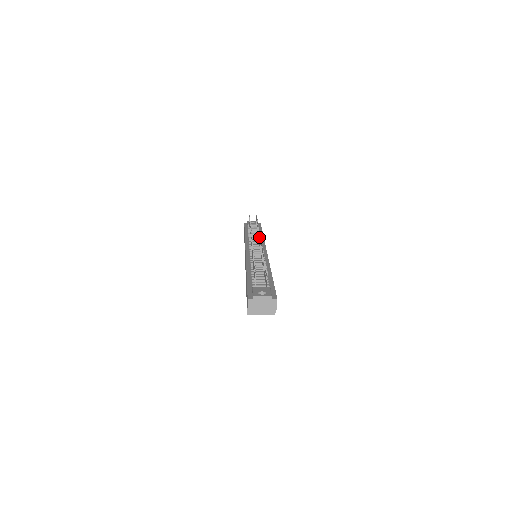
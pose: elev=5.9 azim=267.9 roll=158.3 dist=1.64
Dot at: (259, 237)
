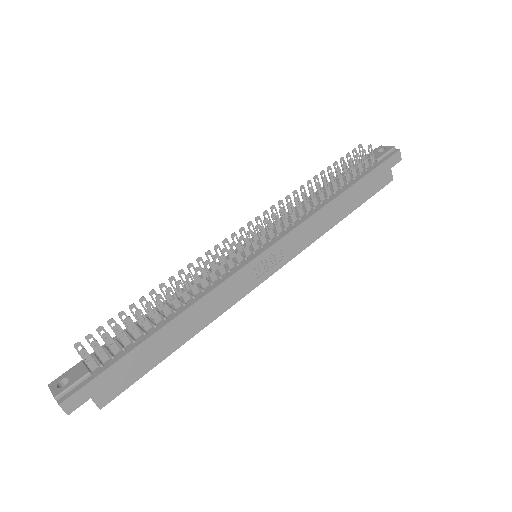
Dot at: (273, 221)
